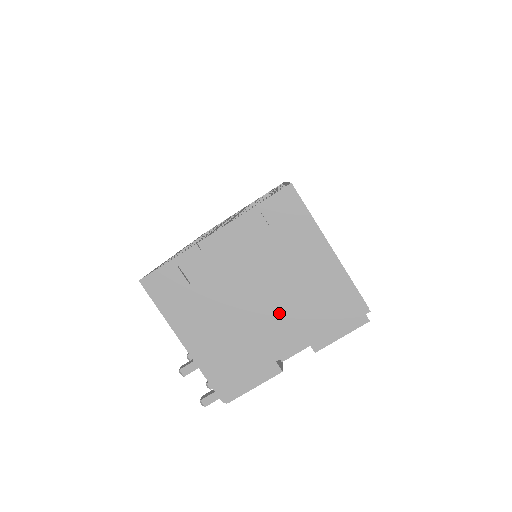
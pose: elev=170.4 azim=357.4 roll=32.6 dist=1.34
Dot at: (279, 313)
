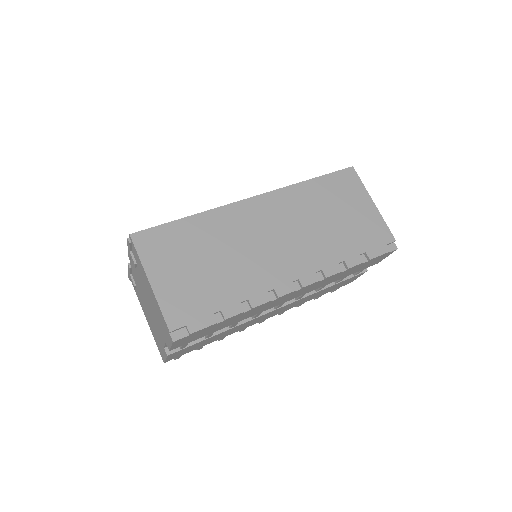
Dot at: (155, 317)
